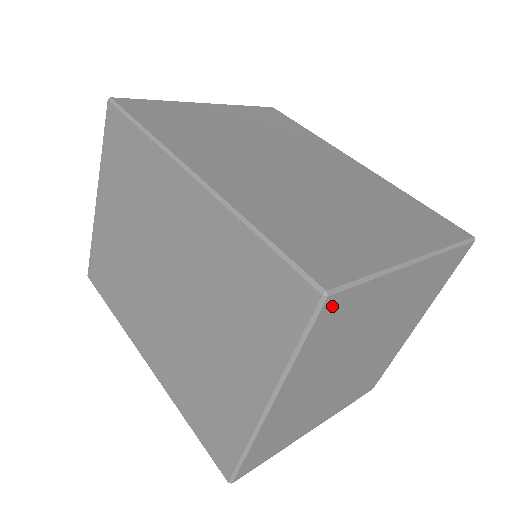
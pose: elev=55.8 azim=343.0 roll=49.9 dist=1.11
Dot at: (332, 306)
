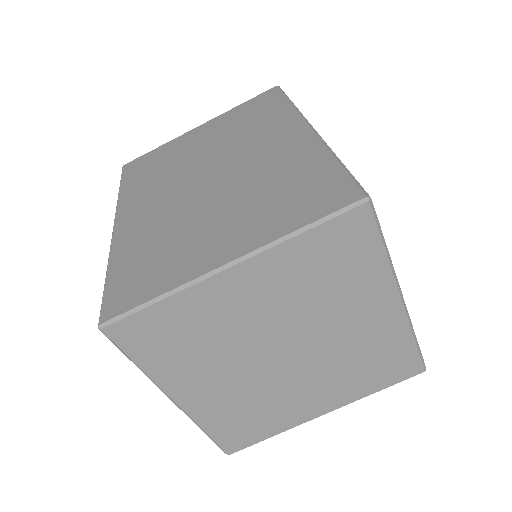
Dot at: (358, 221)
